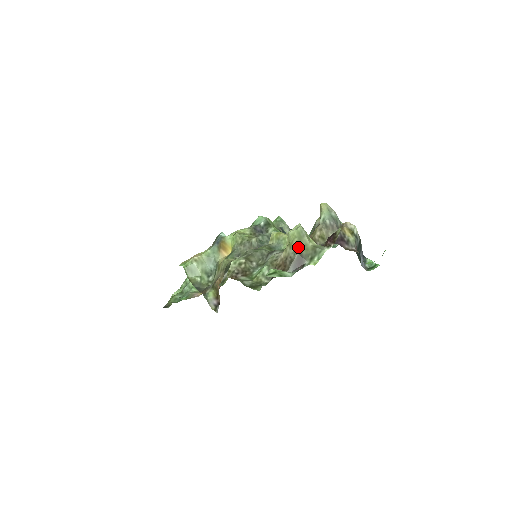
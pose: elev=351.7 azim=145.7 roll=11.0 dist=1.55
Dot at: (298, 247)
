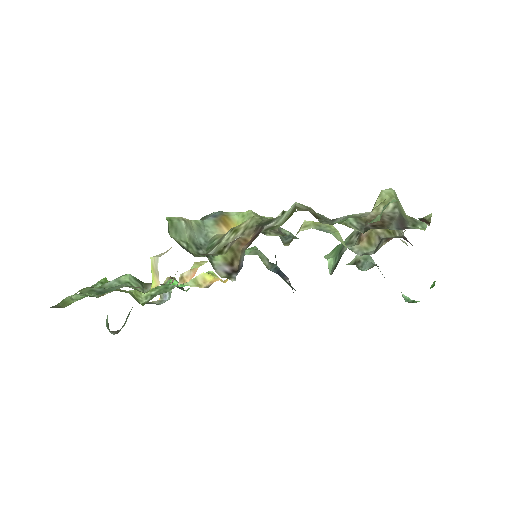
Dot at: (398, 207)
